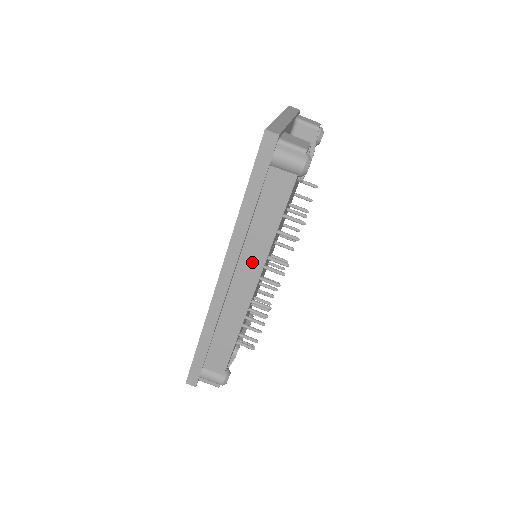
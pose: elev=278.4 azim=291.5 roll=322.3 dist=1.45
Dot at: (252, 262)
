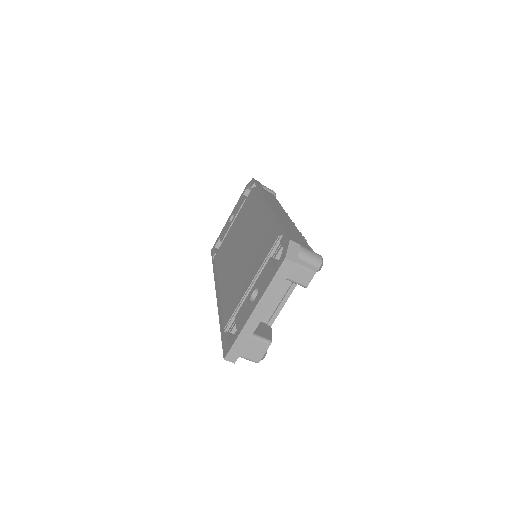
Dot at: occluded
